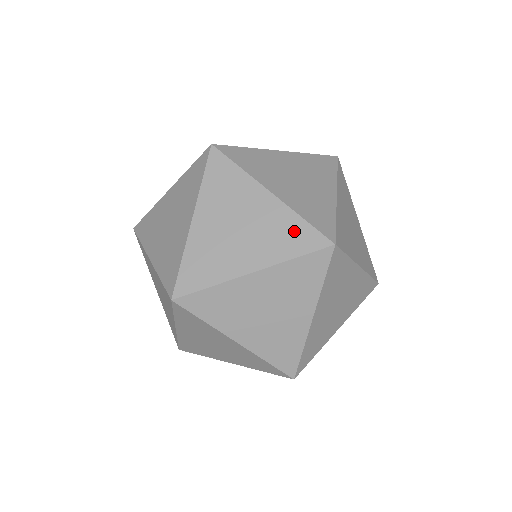
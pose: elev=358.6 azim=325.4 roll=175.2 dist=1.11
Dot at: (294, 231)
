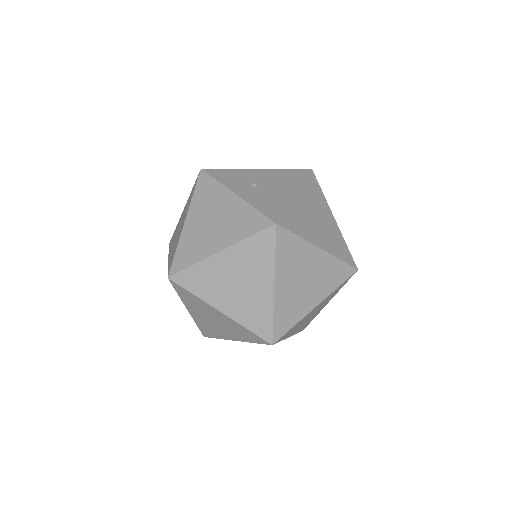
Dot at: (337, 270)
